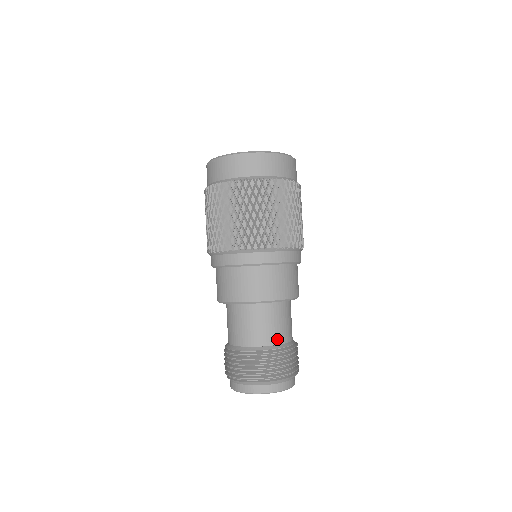
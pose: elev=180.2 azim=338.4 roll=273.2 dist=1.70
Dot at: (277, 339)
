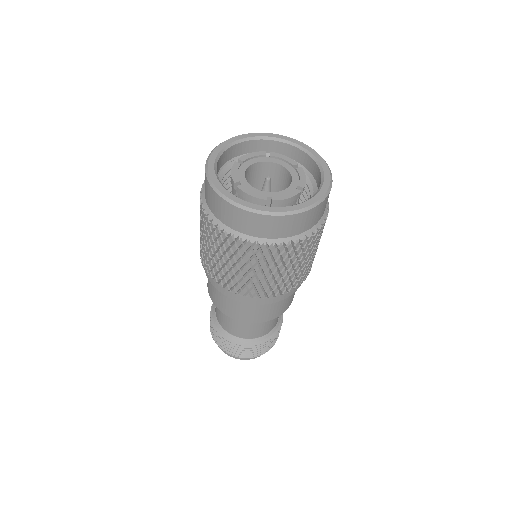
Dot at: (260, 334)
